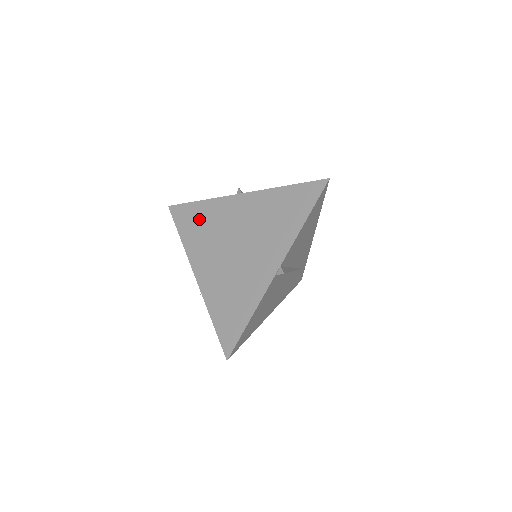
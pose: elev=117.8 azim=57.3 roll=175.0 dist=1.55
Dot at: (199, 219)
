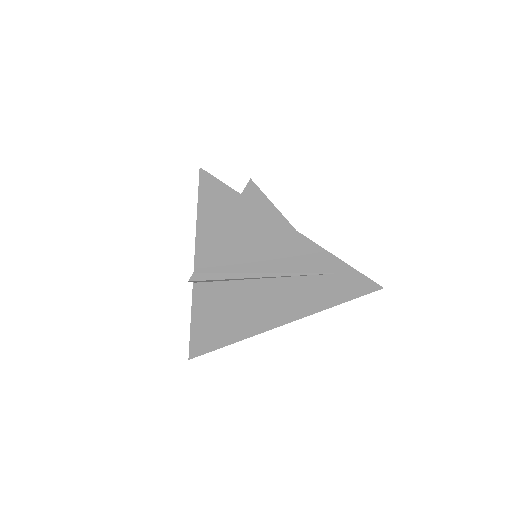
Dot at: occluded
